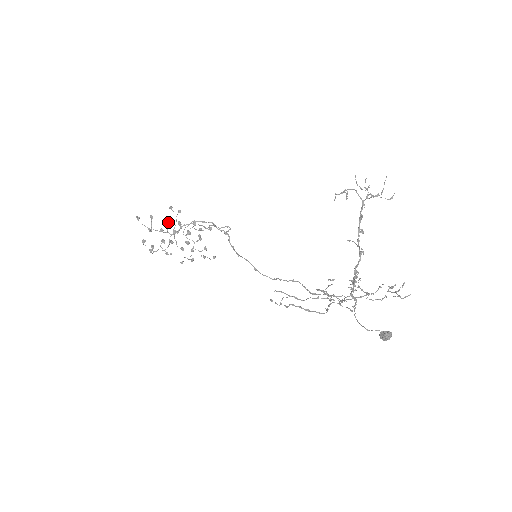
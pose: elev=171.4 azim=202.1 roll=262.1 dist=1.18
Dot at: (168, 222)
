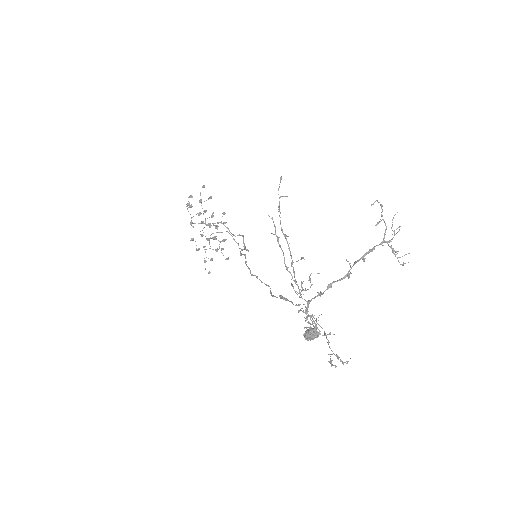
Dot at: occluded
